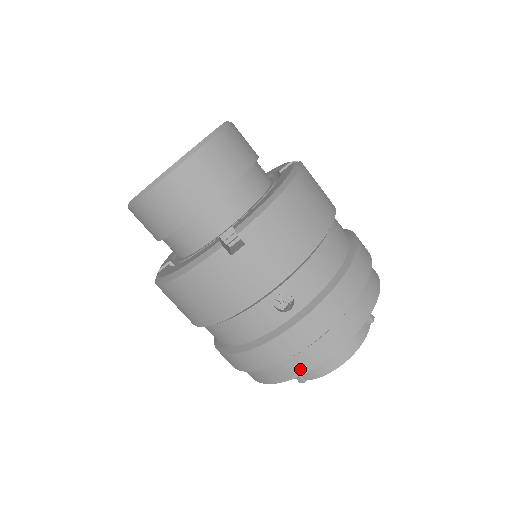
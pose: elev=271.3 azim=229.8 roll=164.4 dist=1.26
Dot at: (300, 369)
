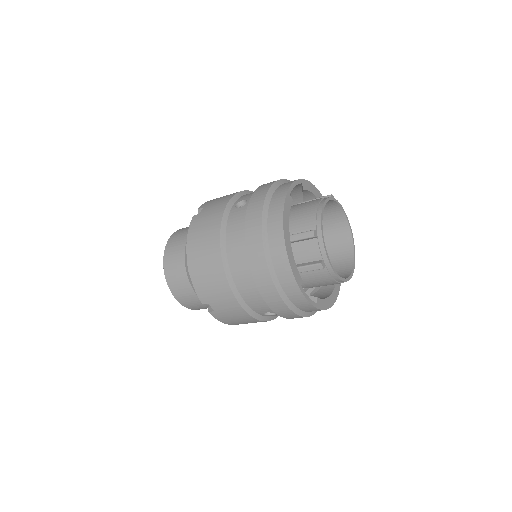
Dot at: (279, 209)
